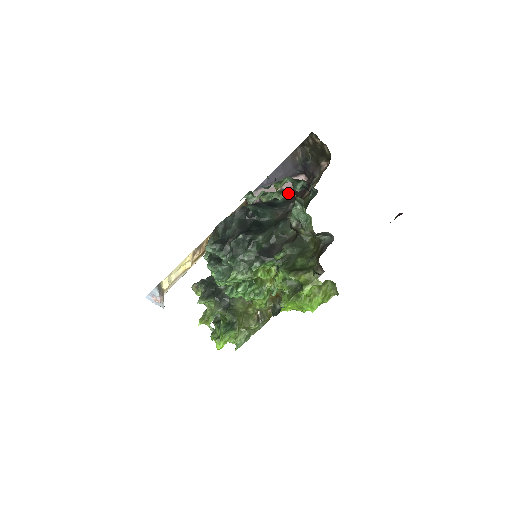
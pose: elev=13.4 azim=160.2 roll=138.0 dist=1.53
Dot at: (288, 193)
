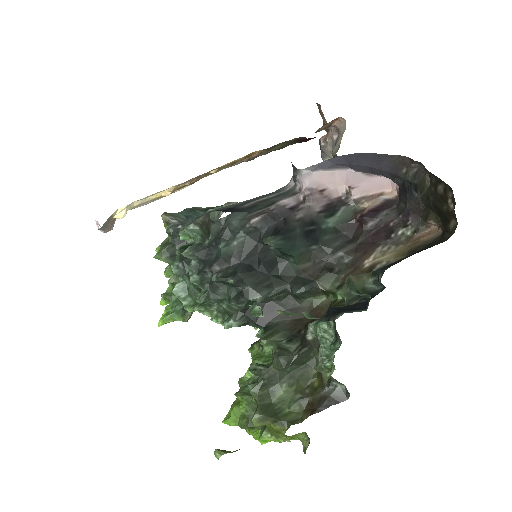
Dot at: occluded
